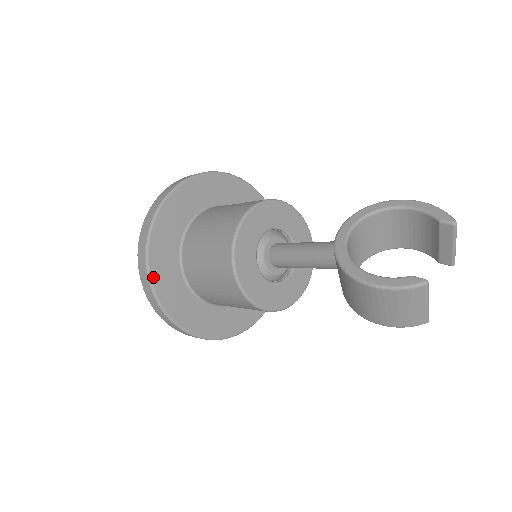
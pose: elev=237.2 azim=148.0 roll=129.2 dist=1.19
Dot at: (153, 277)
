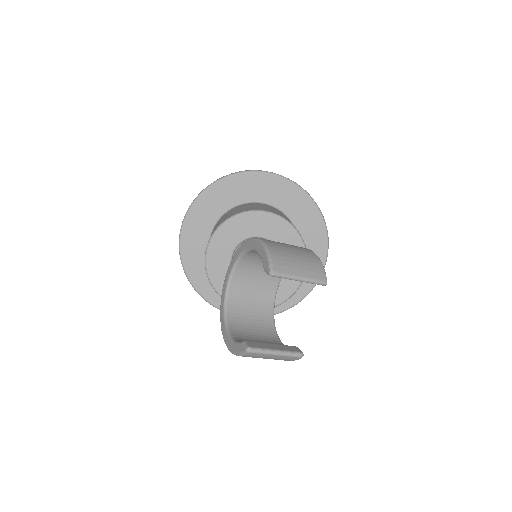
Dot at: (203, 294)
